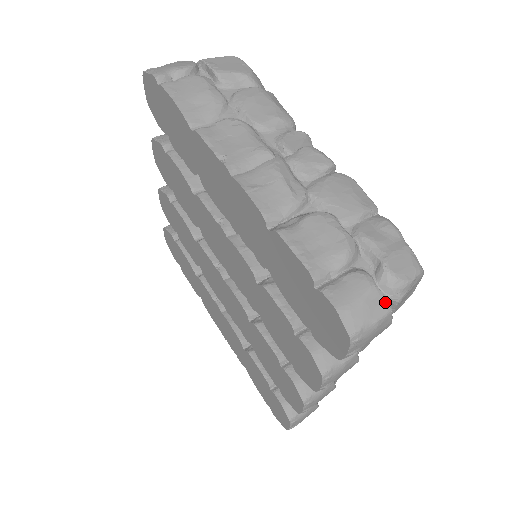
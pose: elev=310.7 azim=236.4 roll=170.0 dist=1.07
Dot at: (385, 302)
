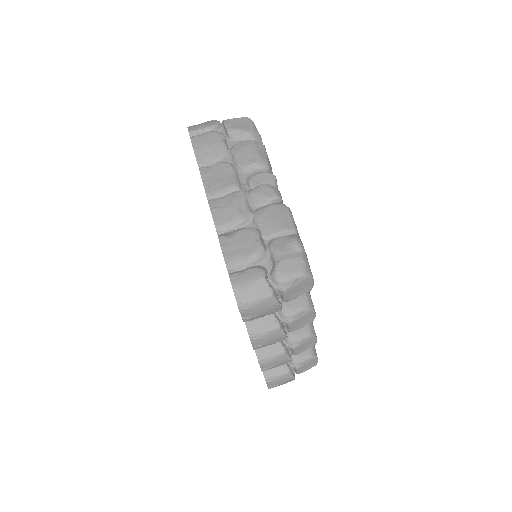
Dot at: (268, 289)
